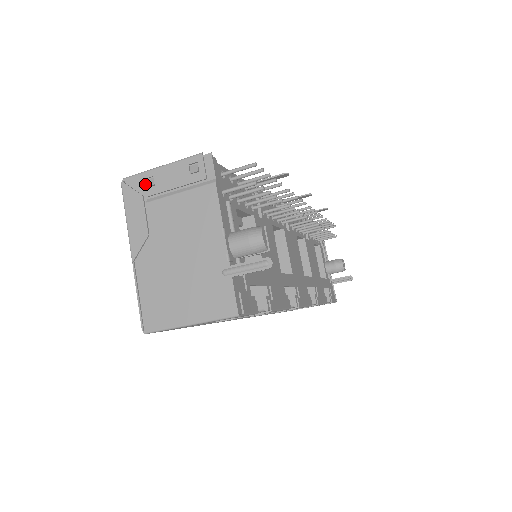
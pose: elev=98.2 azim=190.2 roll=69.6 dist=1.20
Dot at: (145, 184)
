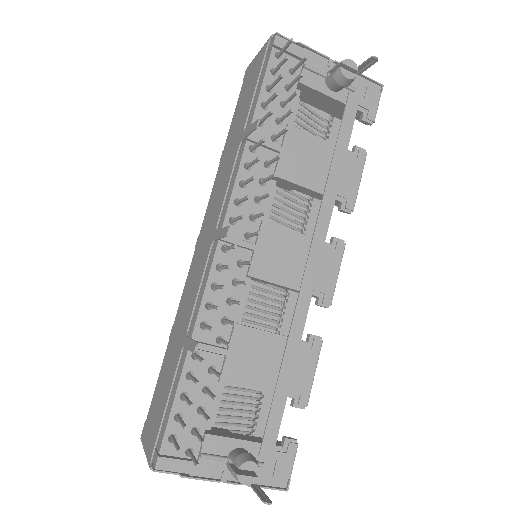
Dot at: occluded
